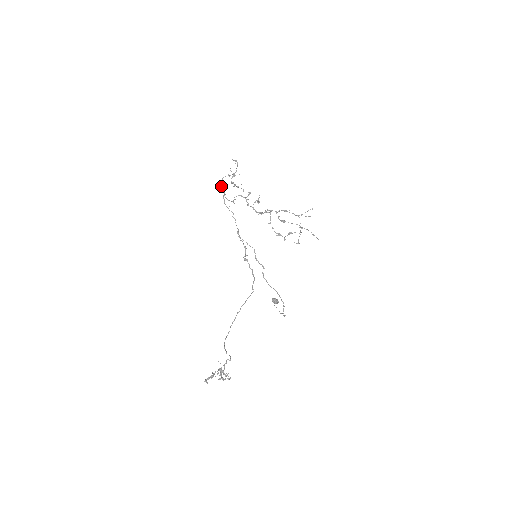
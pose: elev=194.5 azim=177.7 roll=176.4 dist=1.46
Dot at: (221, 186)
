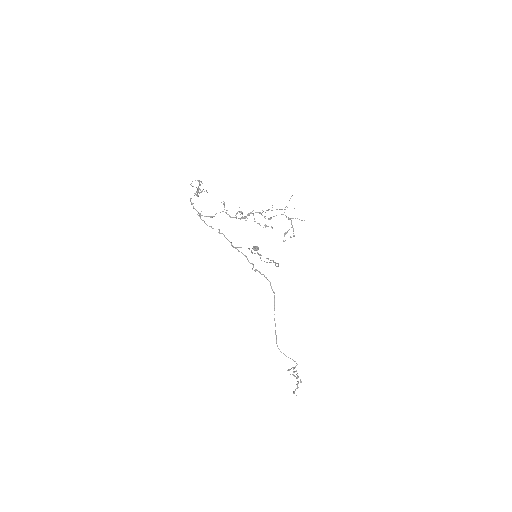
Dot at: (193, 208)
